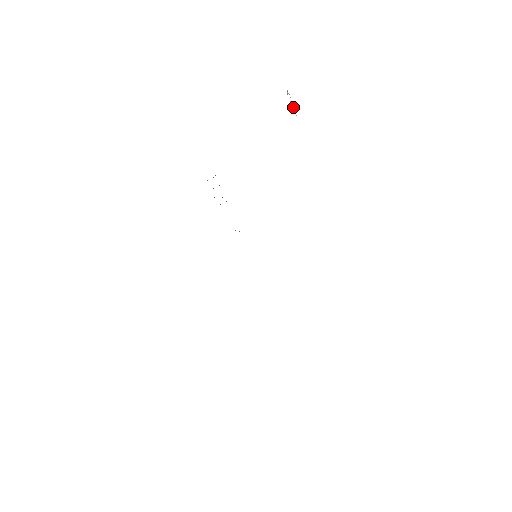
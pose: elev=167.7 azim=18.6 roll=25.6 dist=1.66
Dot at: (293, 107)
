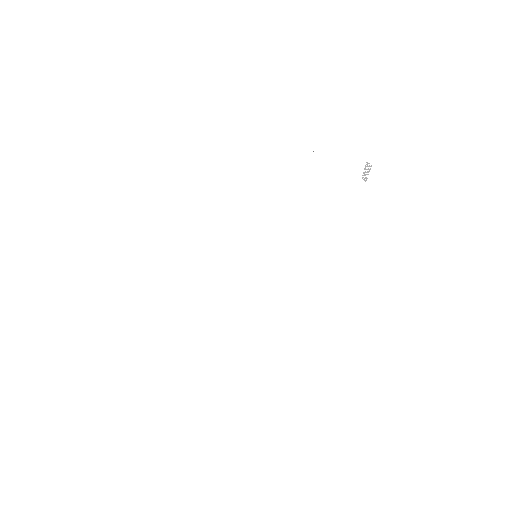
Dot at: (365, 174)
